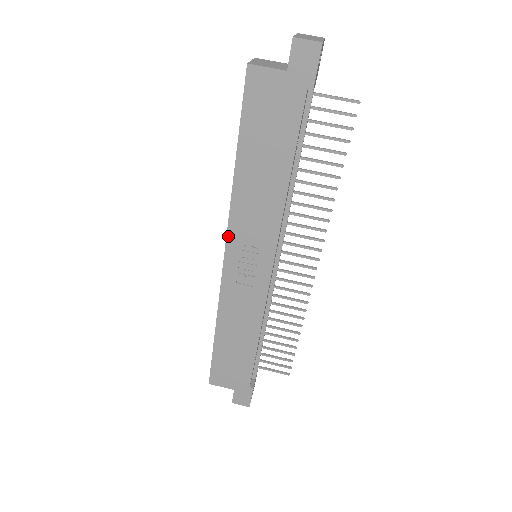
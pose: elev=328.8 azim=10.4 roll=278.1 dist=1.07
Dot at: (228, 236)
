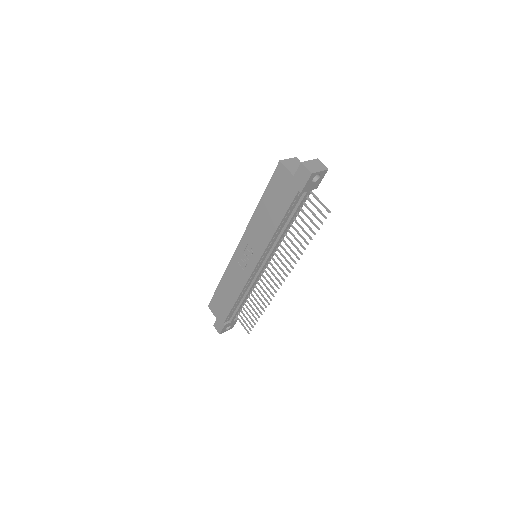
Dot at: (243, 236)
